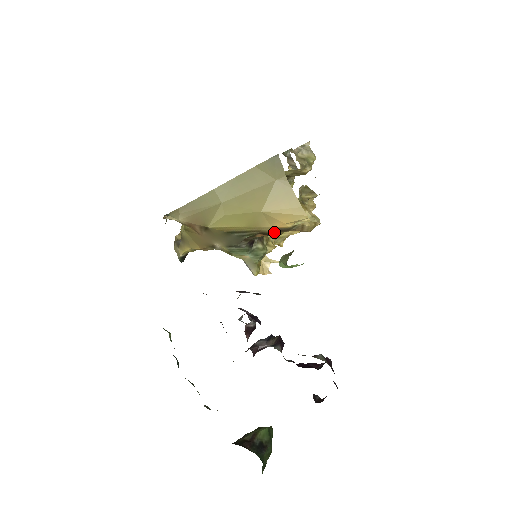
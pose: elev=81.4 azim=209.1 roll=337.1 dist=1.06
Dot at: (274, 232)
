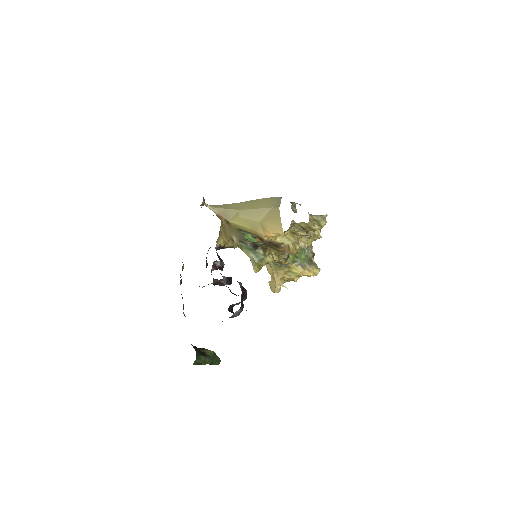
Dot at: (270, 244)
